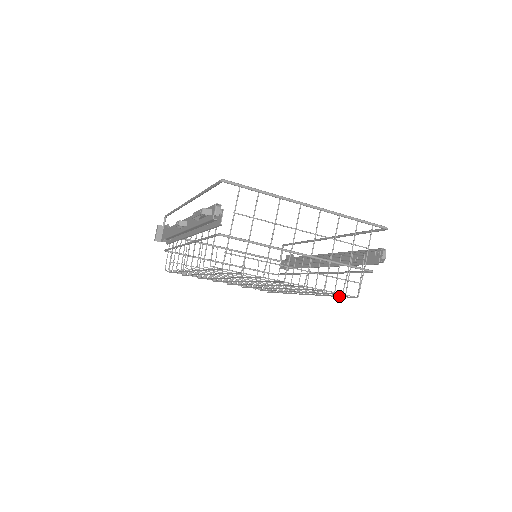
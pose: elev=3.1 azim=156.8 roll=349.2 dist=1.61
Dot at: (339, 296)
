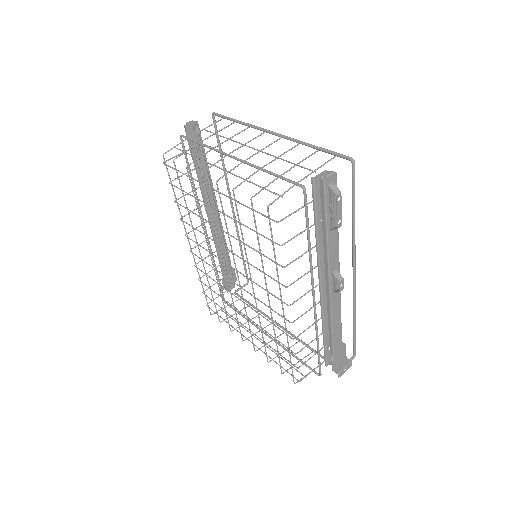
Dot at: (272, 241)
